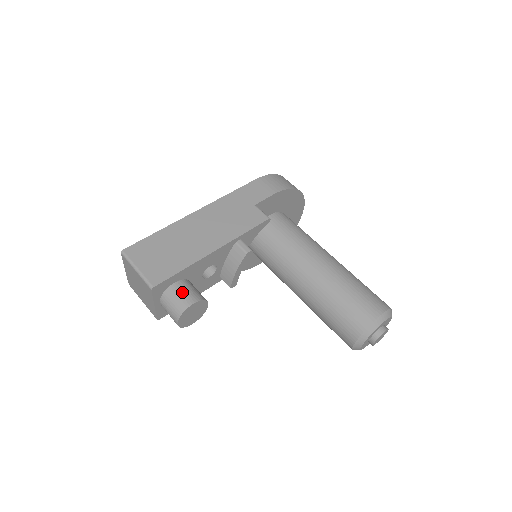
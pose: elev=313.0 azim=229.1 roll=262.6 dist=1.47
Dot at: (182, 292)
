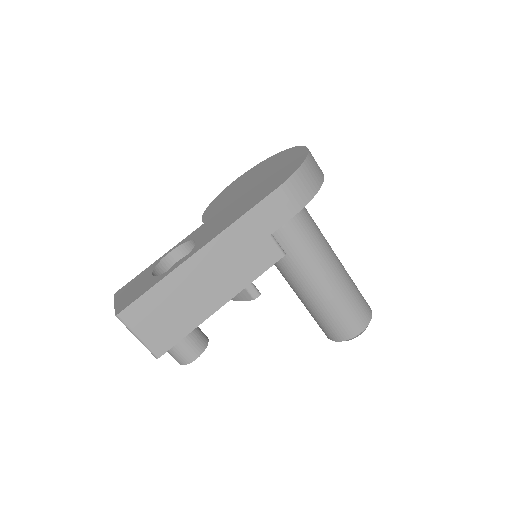
Dot at: (186, 347)
